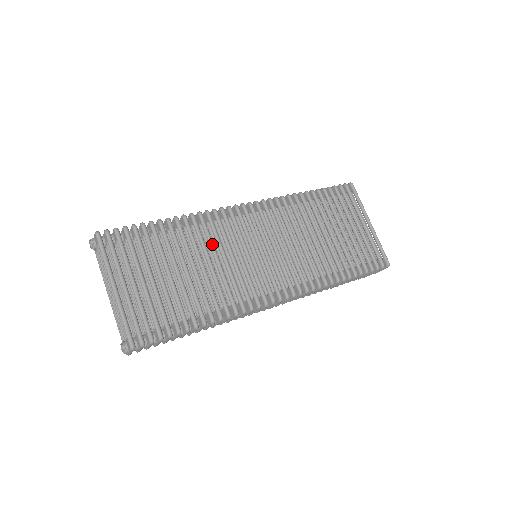
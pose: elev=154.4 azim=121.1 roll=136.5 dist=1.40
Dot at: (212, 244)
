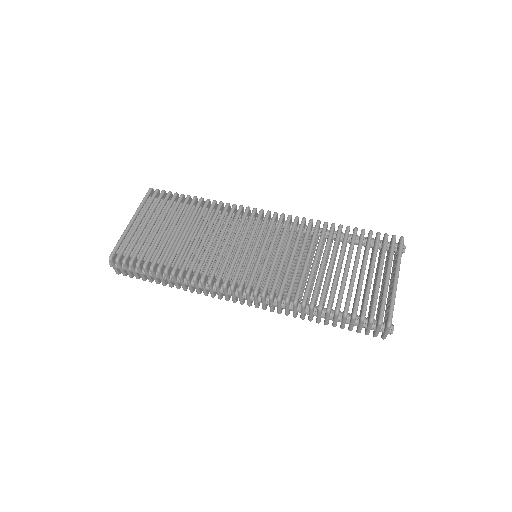
Dot at: (218, 225)
